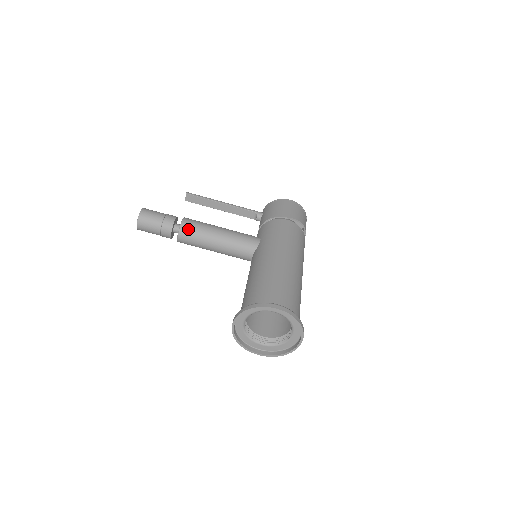
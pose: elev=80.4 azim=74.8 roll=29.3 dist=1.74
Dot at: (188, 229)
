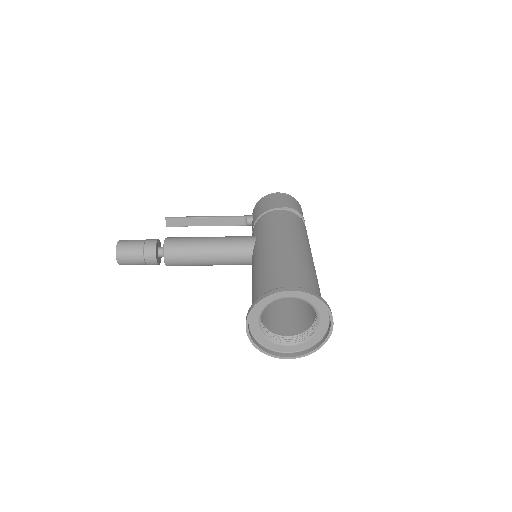
Dot at: (173, 247)
